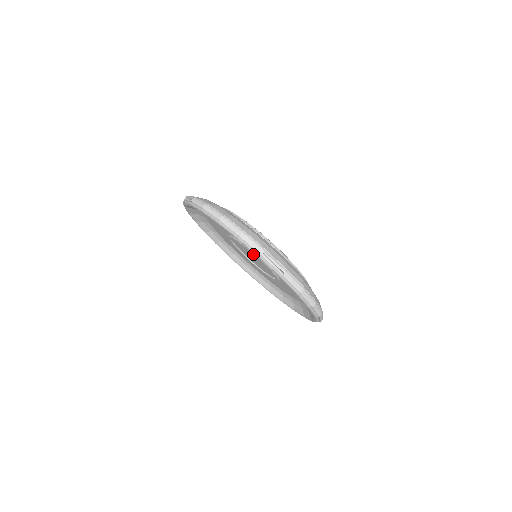
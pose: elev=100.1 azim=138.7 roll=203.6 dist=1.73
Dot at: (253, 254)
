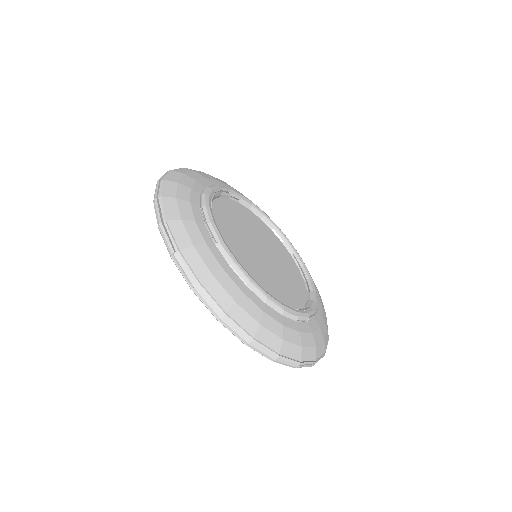
Dot at: occluded
